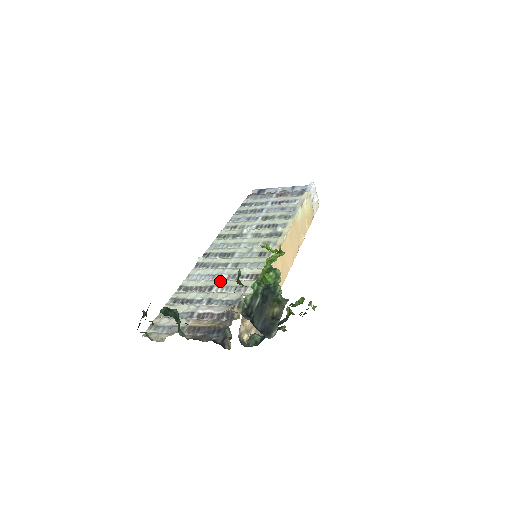
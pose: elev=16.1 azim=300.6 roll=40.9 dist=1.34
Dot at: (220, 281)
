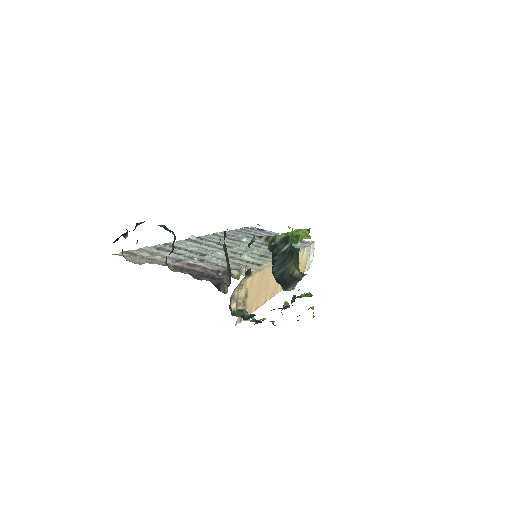
Dot at: (215, 254)
